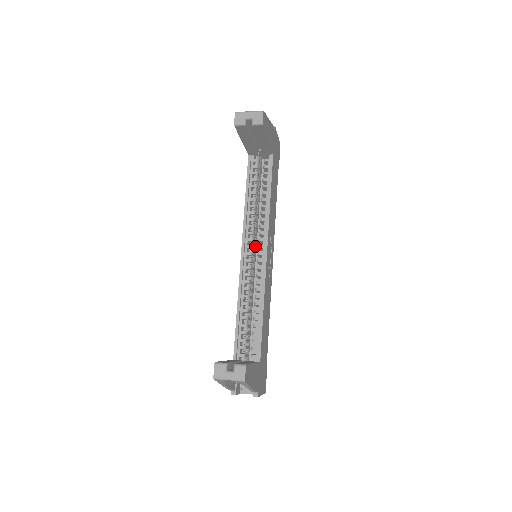
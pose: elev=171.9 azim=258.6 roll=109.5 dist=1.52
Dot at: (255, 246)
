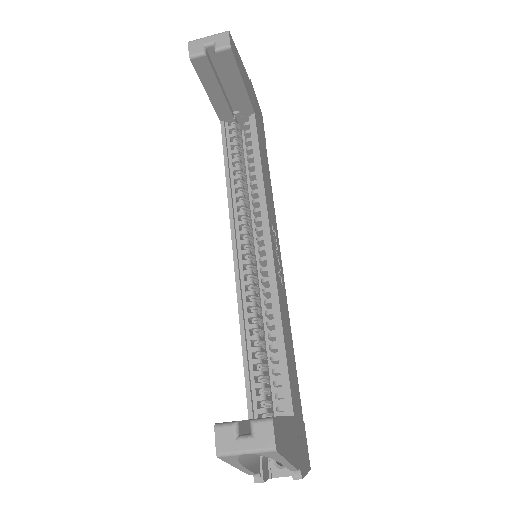
Dot at: (252, 241)
